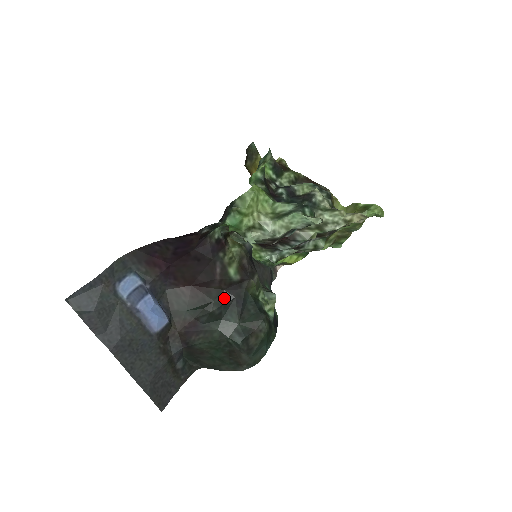
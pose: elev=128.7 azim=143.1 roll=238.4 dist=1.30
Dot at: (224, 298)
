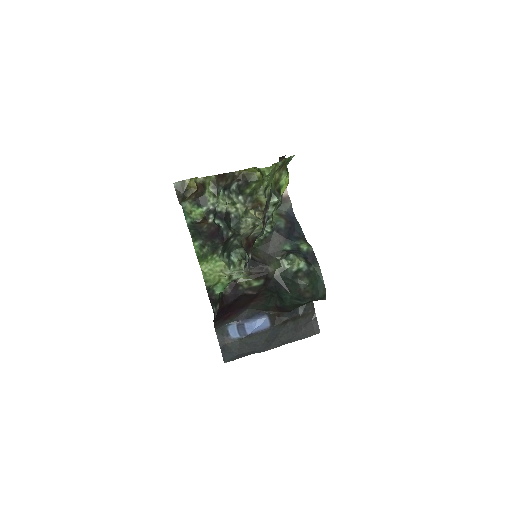
Dot at: (272, 290)
